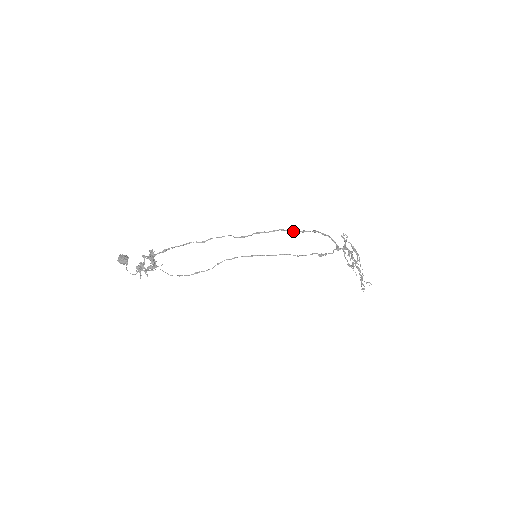
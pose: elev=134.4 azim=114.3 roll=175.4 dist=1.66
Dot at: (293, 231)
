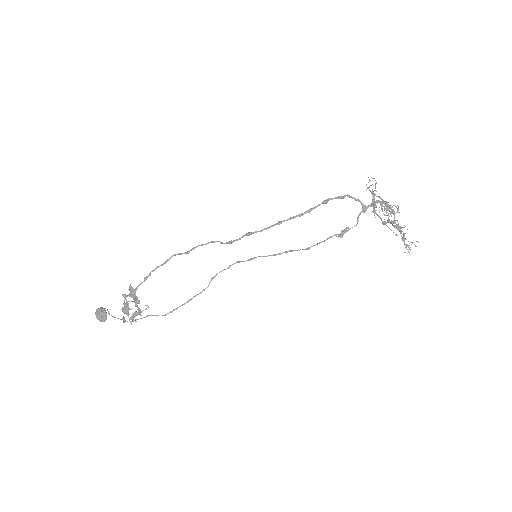
Dot at: (295, 217)
